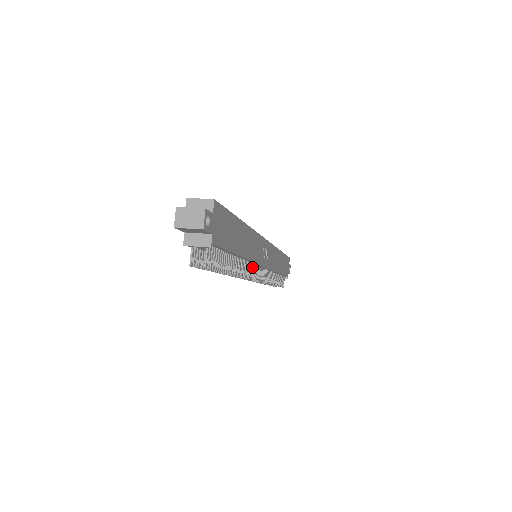
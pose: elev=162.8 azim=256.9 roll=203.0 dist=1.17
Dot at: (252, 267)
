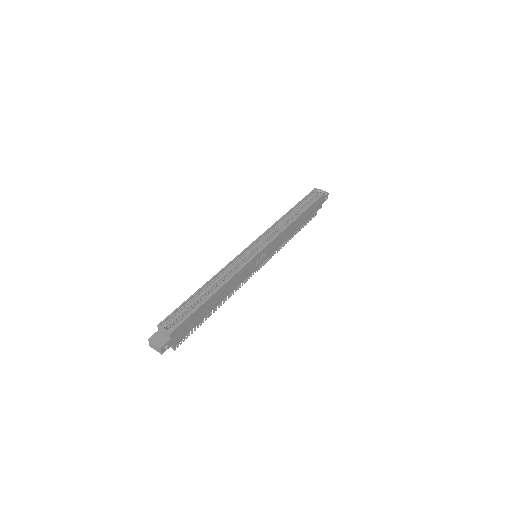
Dot at: (243, 280)
